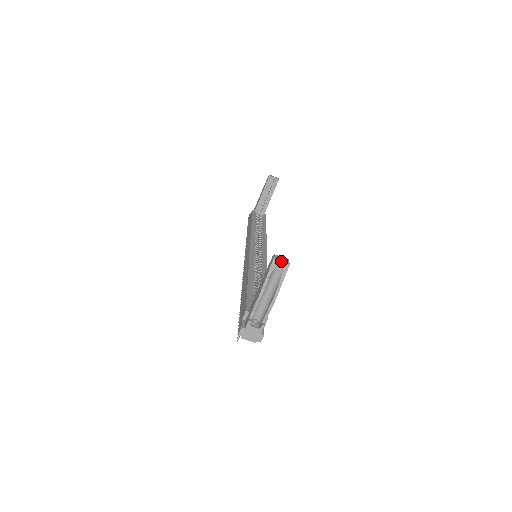
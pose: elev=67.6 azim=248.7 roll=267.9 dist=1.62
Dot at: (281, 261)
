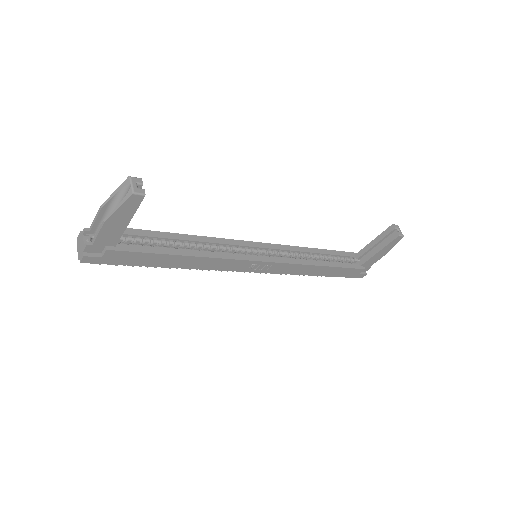
Dot at: (131, 184)
